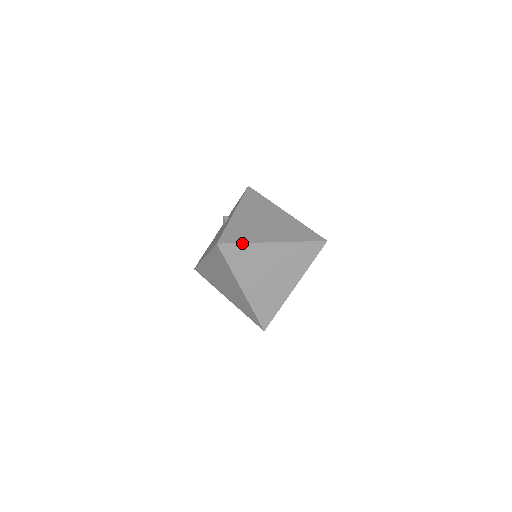
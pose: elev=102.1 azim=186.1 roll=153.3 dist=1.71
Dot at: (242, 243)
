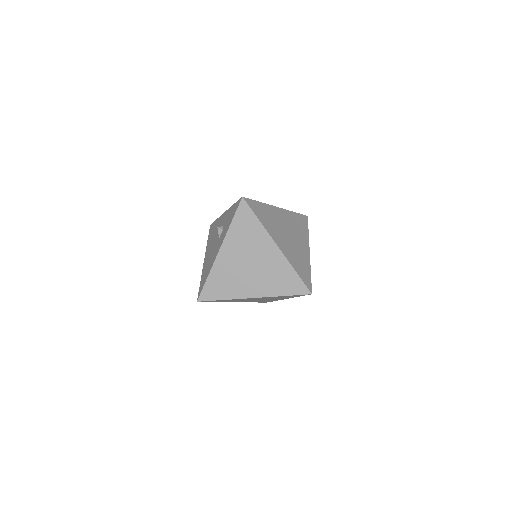
Dot at: (221, 300)
